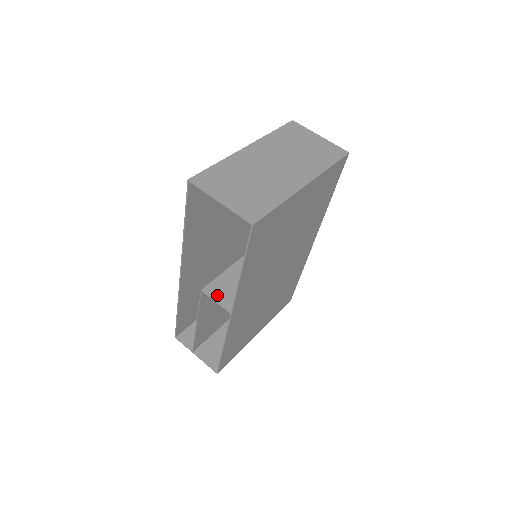
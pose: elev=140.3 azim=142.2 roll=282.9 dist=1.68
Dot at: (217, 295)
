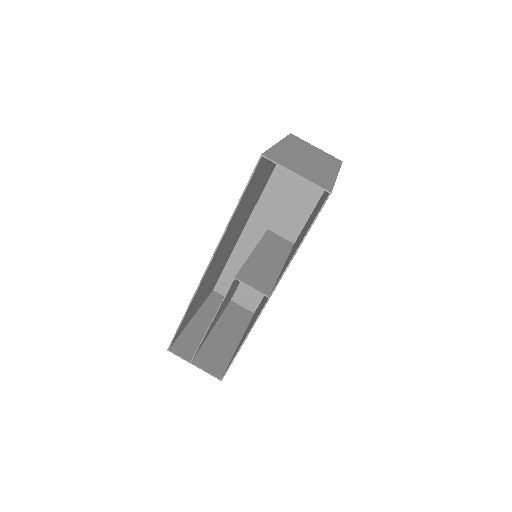
Dot at: (250, 282)
